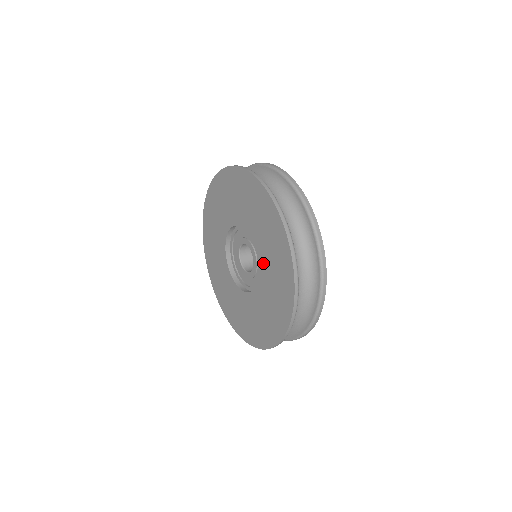
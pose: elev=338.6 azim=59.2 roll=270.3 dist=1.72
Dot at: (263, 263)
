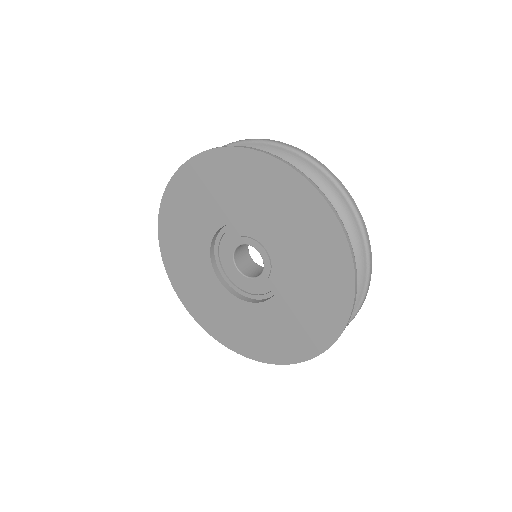
Dot at: (284, 303)
